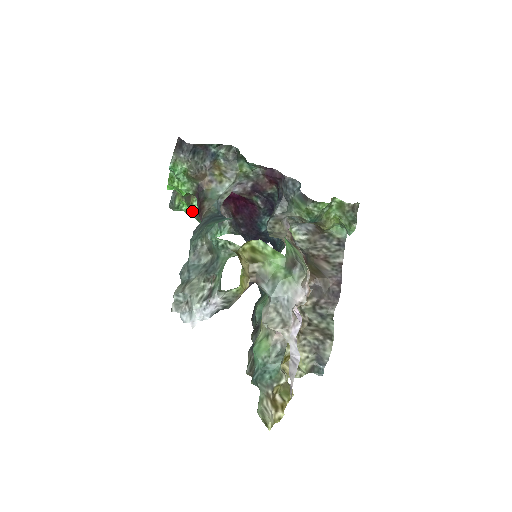
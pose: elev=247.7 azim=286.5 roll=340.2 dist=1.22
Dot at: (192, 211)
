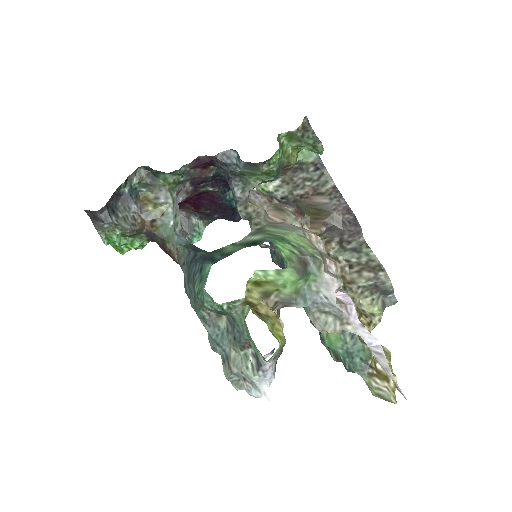
Dot at: occluded
